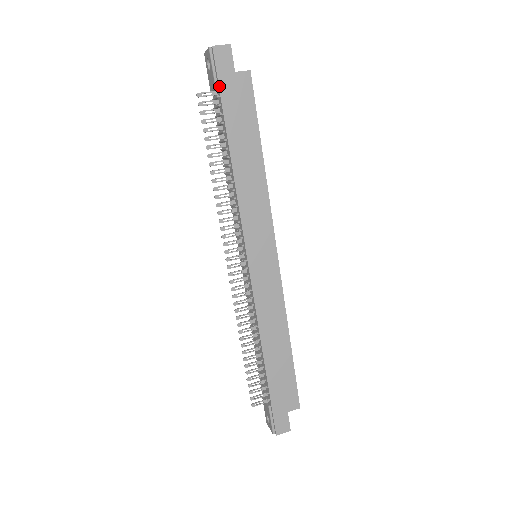
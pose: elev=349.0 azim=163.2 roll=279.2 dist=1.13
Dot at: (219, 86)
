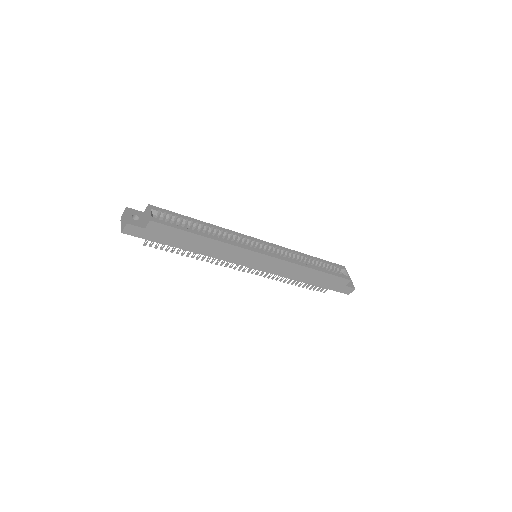
Dot at: occluded
